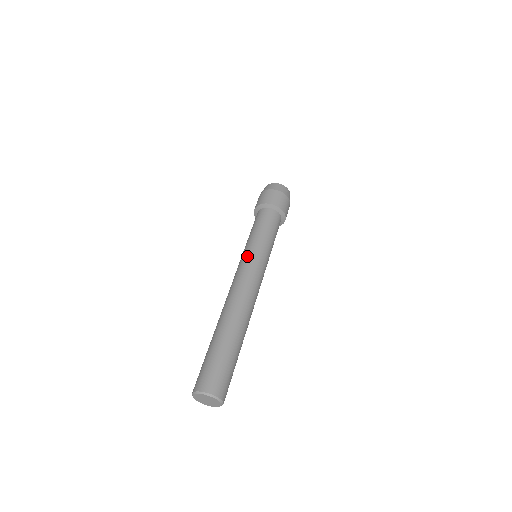
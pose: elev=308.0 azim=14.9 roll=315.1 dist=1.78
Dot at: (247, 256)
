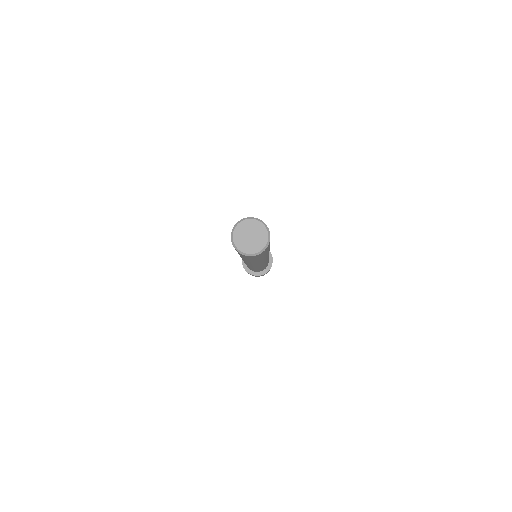
Dot at: occluded
